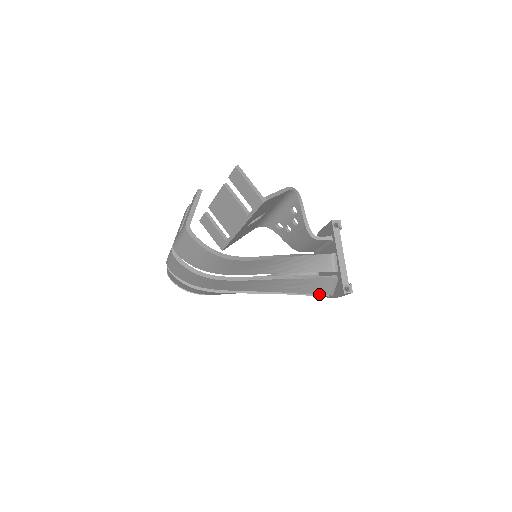
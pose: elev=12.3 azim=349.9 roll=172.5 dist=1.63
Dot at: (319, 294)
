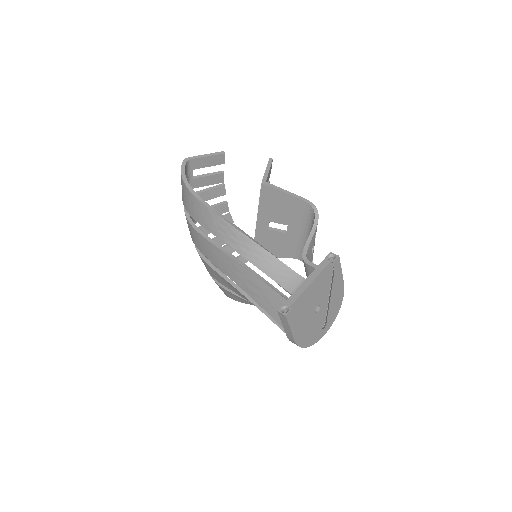
Dot at: (276, 320)
